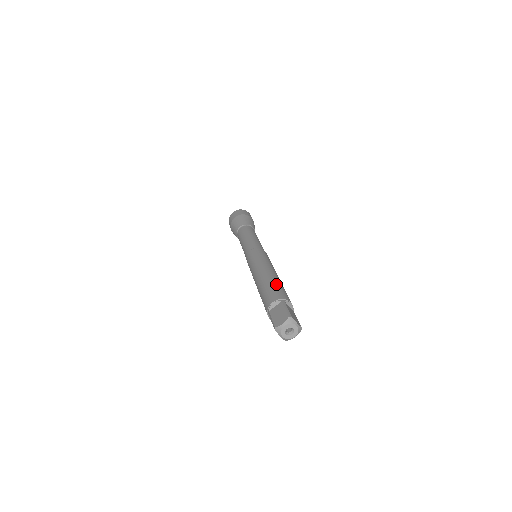
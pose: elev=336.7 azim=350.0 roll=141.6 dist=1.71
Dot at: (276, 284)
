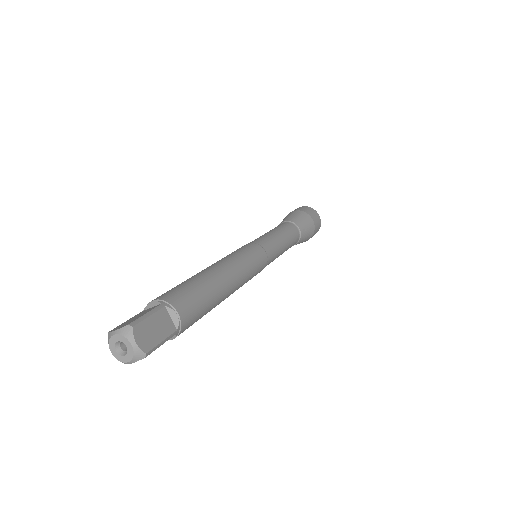
Dot at: (196, 284)
